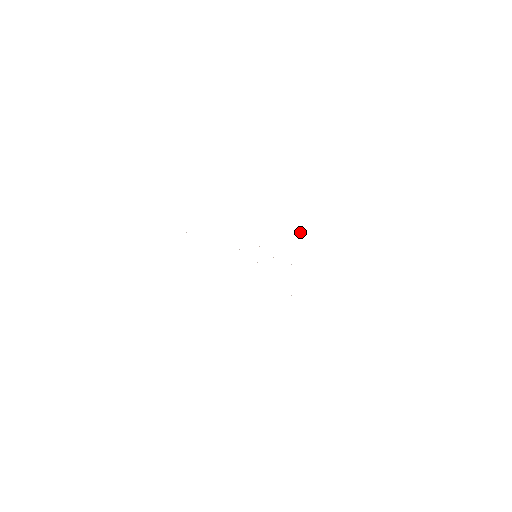
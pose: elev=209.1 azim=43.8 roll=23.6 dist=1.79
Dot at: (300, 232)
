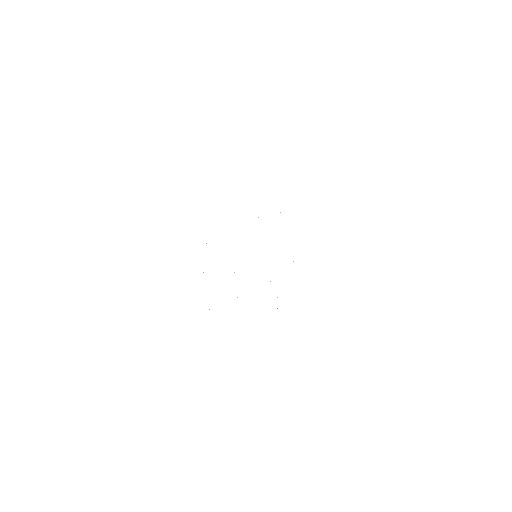
Dot at: occluded
